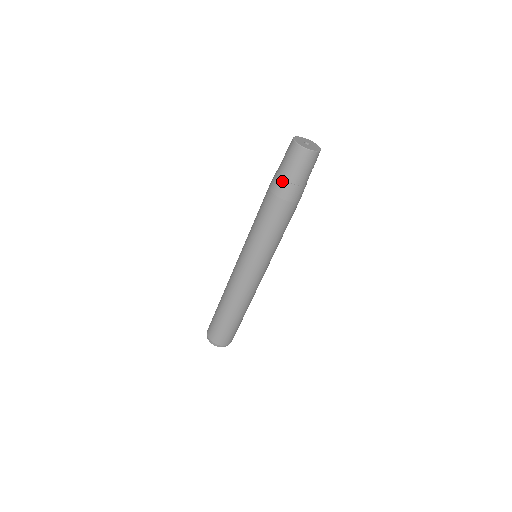
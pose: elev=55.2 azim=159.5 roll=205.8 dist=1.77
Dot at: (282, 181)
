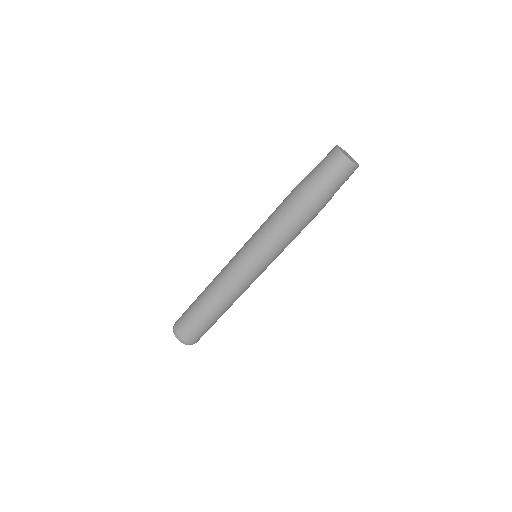
Dot at: (314, 185)
